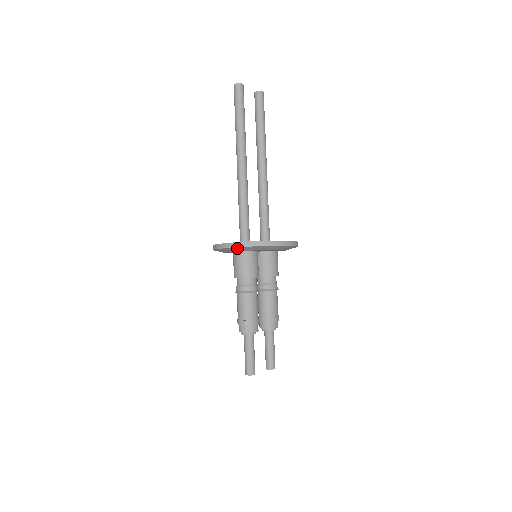
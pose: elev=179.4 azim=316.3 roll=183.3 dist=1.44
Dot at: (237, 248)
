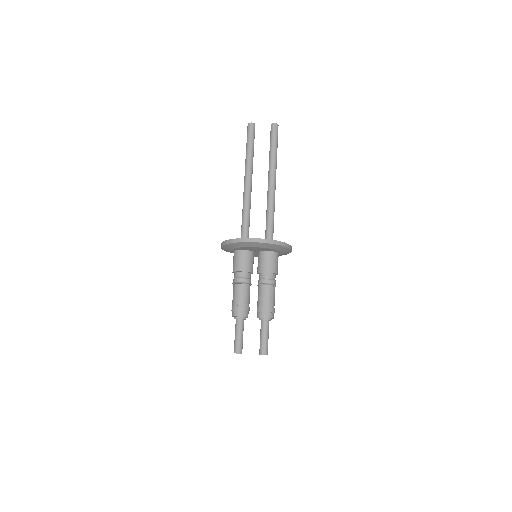
Dot at: (224, 247)
